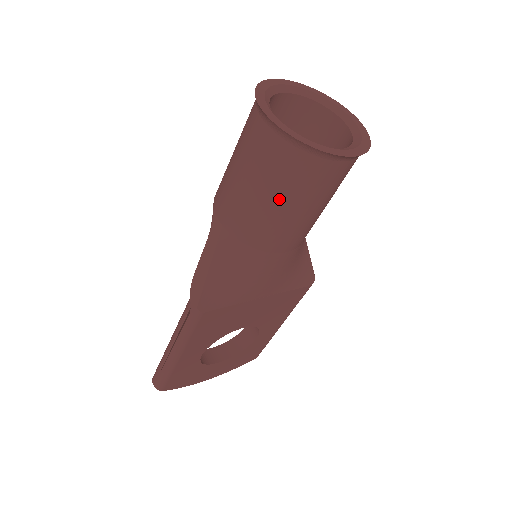
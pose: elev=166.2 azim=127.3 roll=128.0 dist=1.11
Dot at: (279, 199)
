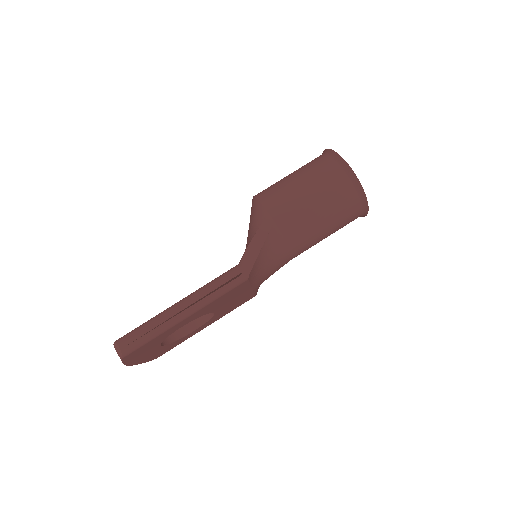
Dot at: (328, 219)
